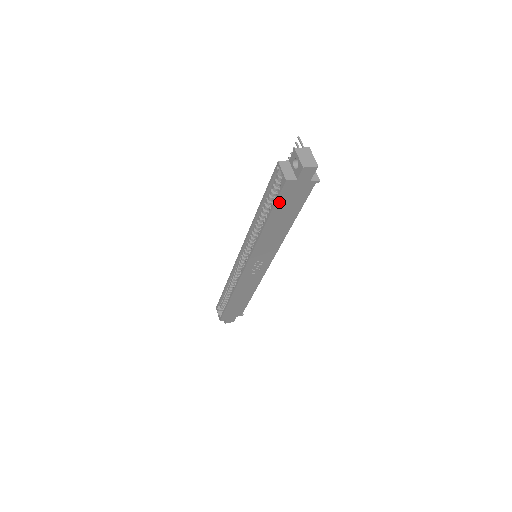
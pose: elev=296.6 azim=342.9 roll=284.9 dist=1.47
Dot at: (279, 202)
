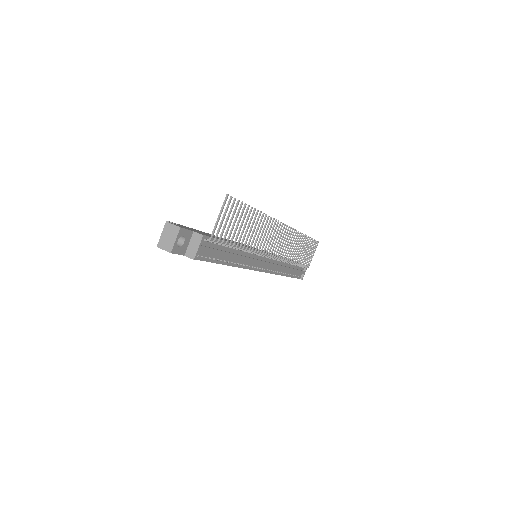
Dot at: occluded
